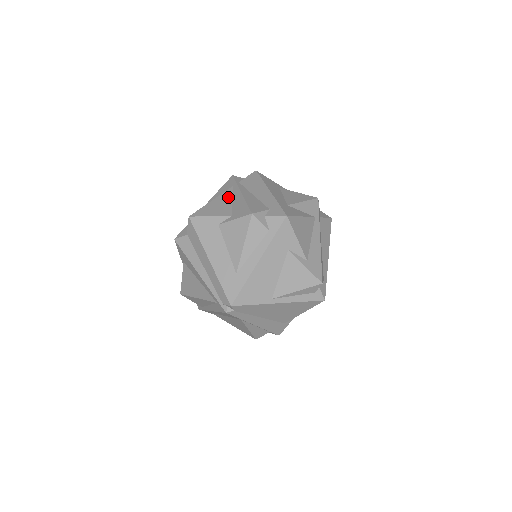
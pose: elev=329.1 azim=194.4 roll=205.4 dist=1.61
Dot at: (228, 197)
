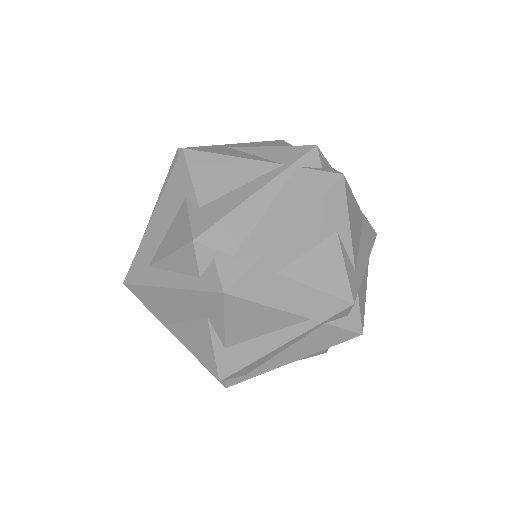
Dot at: (248, 174)
